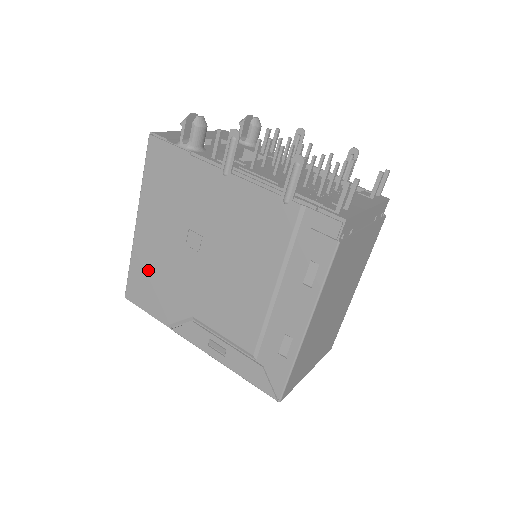
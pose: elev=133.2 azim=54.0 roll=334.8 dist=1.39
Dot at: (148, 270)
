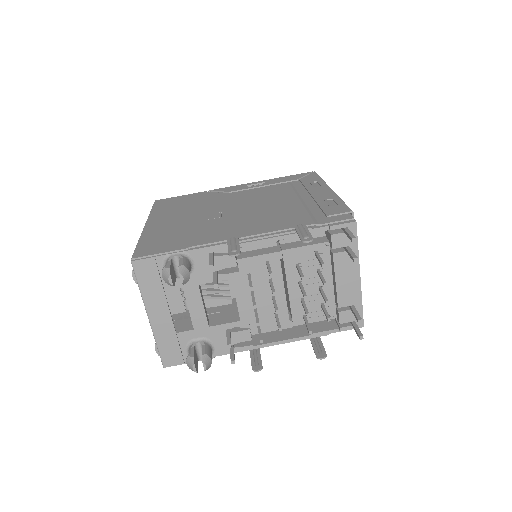
Dot at: occluded
